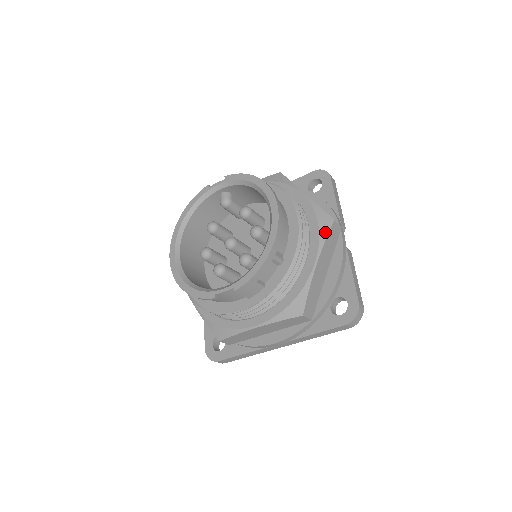
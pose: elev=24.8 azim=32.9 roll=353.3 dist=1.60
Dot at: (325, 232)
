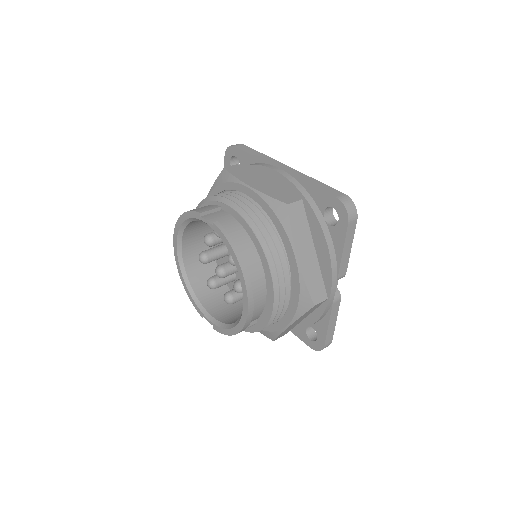
Dot at: (302, 311)
